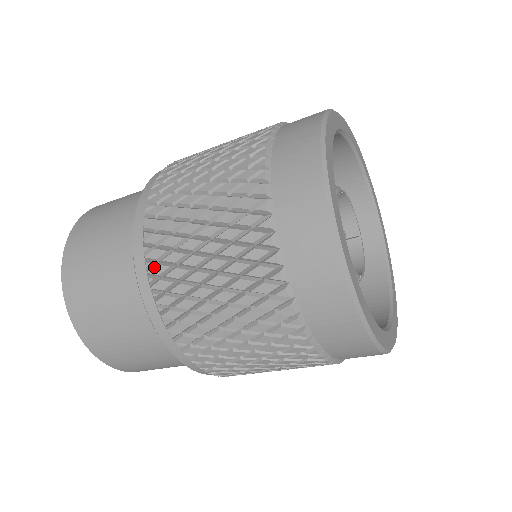
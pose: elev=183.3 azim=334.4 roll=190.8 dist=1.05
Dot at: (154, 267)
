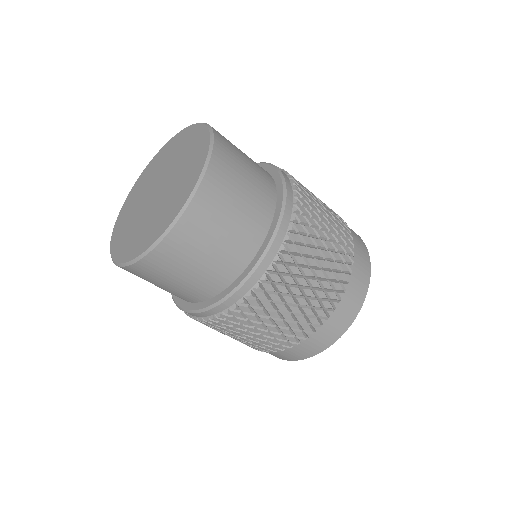
Dot at: (245, 307)
